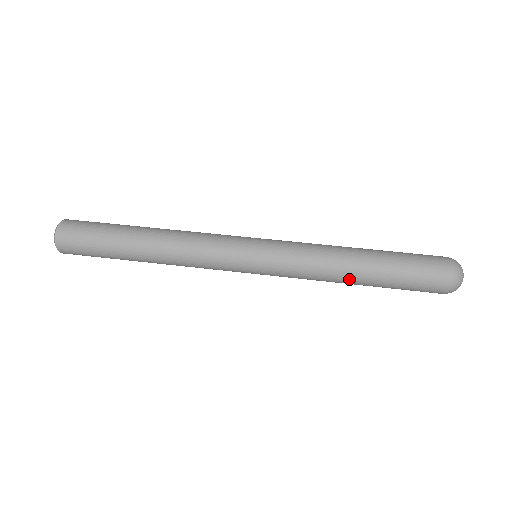
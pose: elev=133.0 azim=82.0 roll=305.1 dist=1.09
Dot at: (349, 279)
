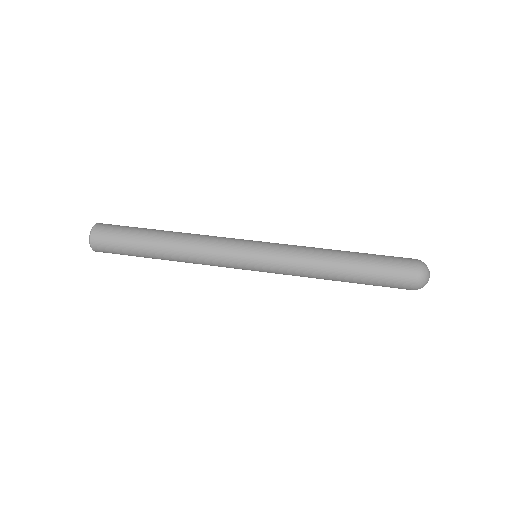
Dot at: (334, 266)
